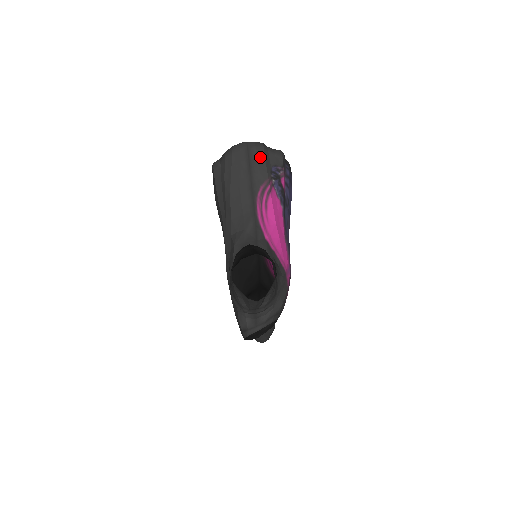
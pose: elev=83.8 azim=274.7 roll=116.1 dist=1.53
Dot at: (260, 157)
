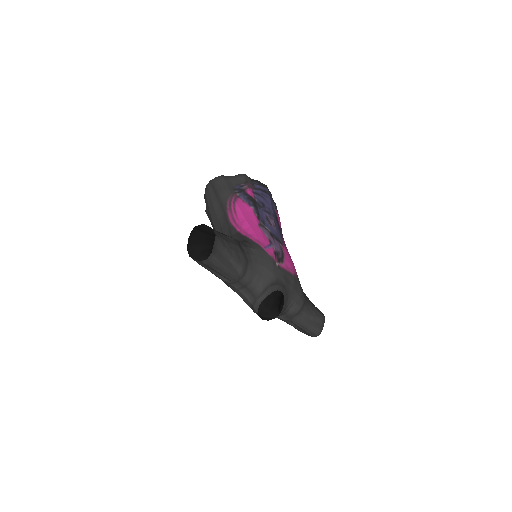
Dot at: (222, 184)
